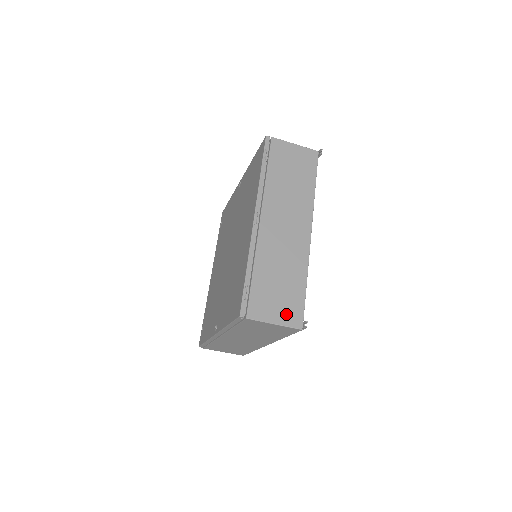
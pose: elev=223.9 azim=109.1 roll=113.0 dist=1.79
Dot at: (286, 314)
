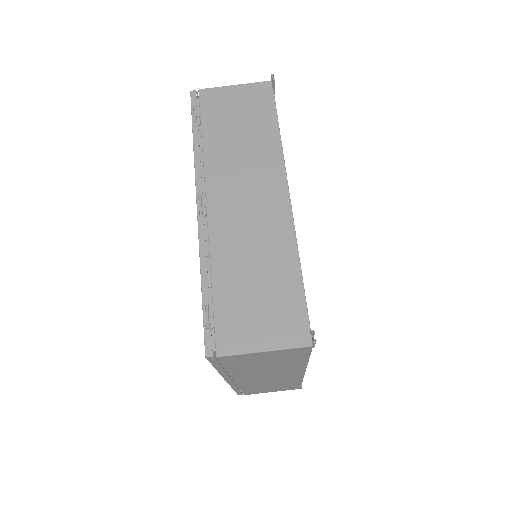
Dot at: (279, 329)
